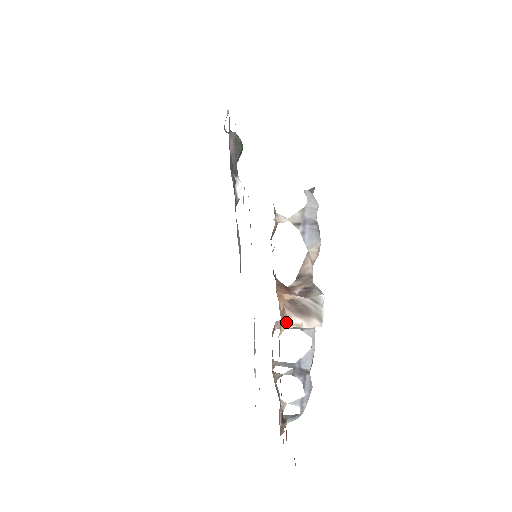
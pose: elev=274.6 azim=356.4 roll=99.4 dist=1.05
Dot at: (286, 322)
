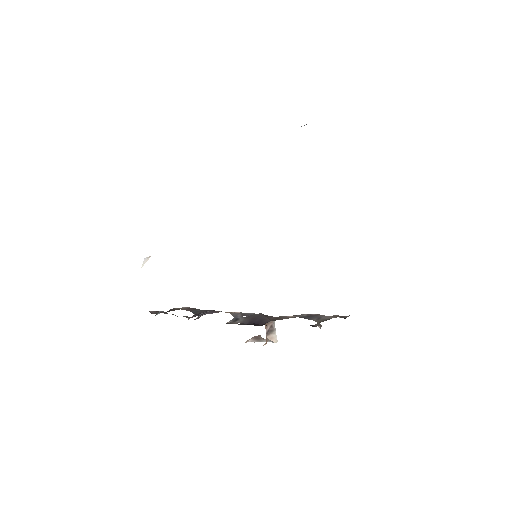
Dot at: occluded
